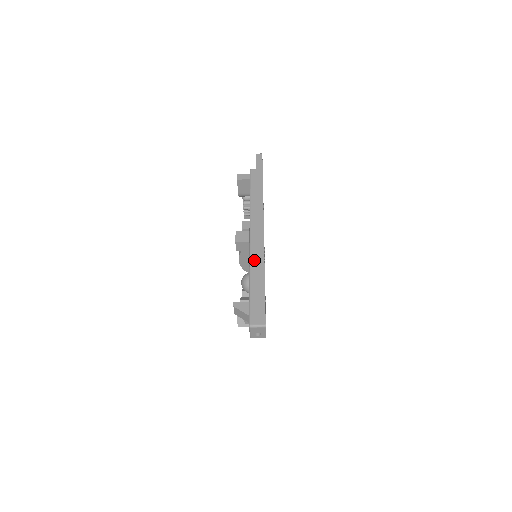
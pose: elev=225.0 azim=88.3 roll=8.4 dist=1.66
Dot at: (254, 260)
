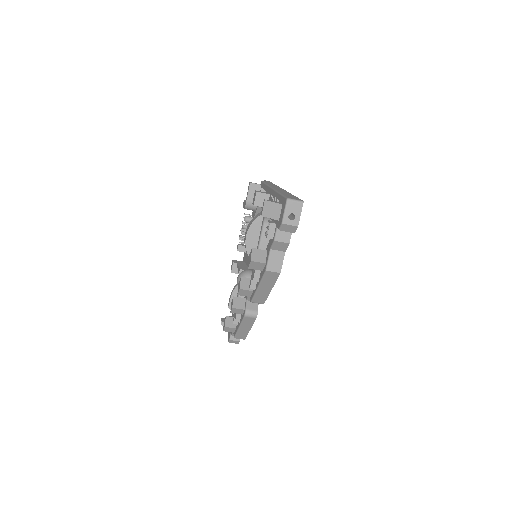
Dot at: occluded
